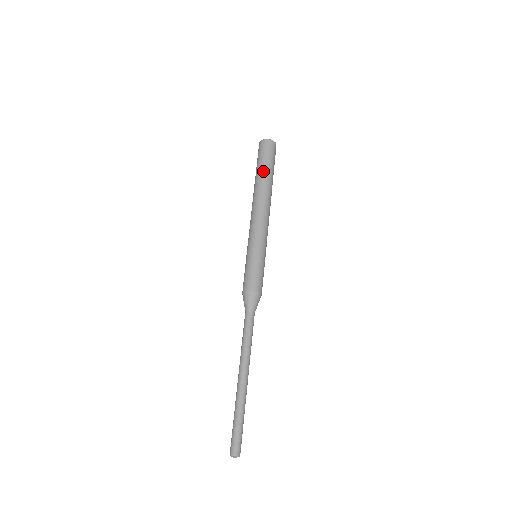
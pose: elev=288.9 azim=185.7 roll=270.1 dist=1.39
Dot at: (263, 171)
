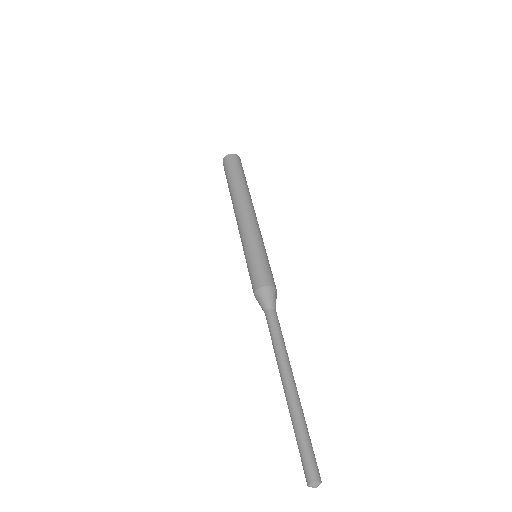
Dot at: (231, 181)
